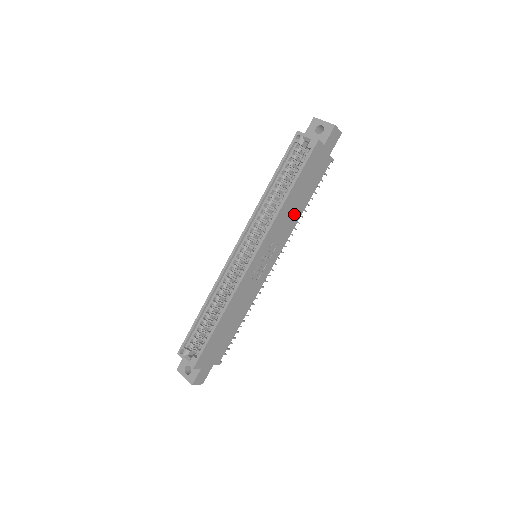
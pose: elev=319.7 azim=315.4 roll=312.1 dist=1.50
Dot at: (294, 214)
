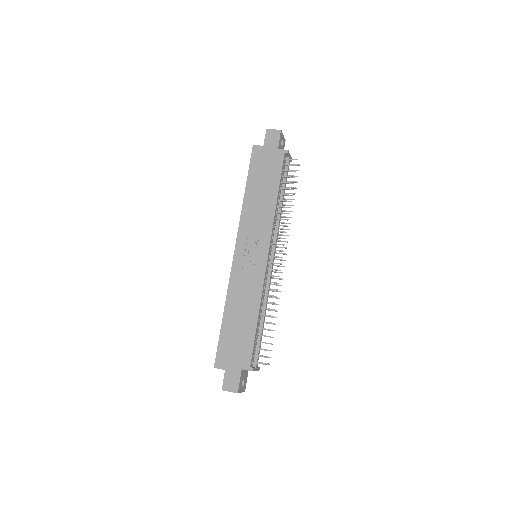
Dot at: (265, 205)
